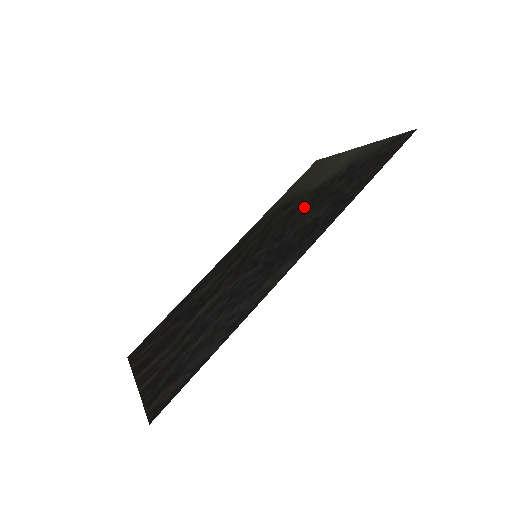
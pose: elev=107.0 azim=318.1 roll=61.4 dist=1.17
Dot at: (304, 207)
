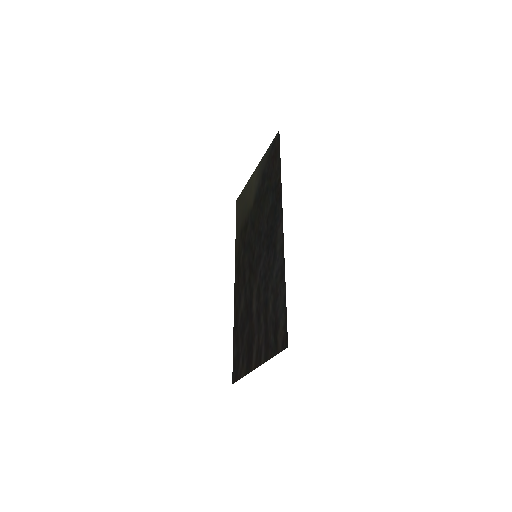
Dot at: (257, 214)
